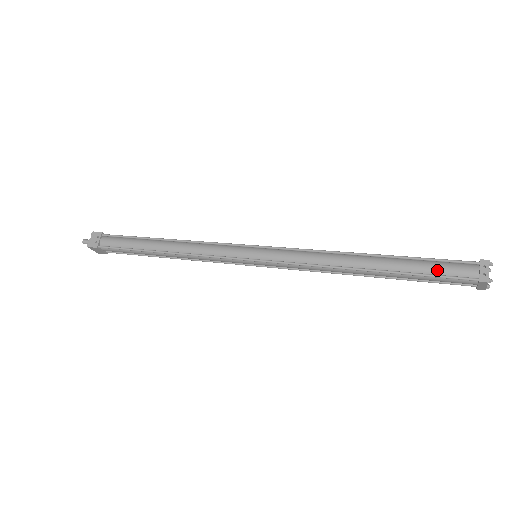
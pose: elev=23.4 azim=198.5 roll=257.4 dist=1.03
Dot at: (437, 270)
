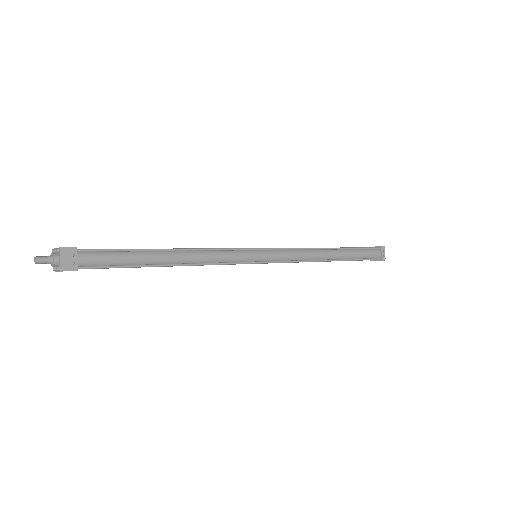
Dot at: (365, 256)
